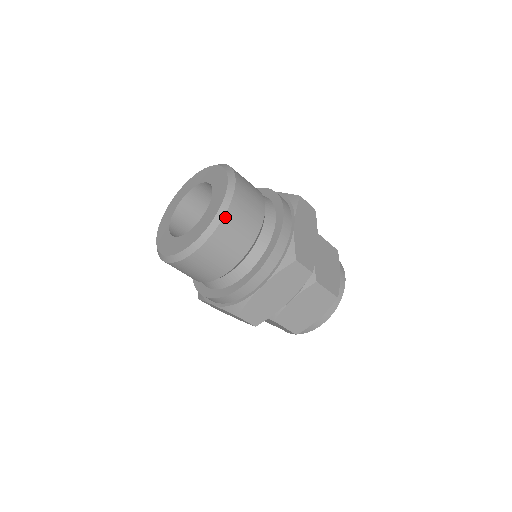
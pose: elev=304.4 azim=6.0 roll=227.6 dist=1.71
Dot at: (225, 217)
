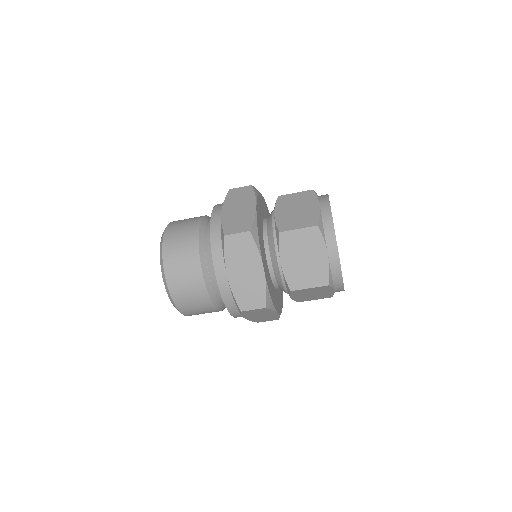
Dot at: (176, 305)
